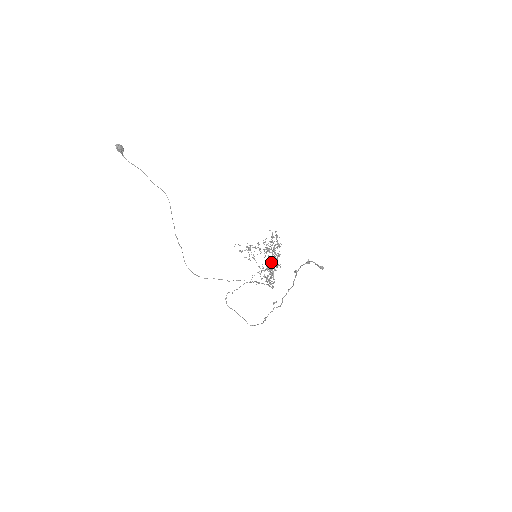
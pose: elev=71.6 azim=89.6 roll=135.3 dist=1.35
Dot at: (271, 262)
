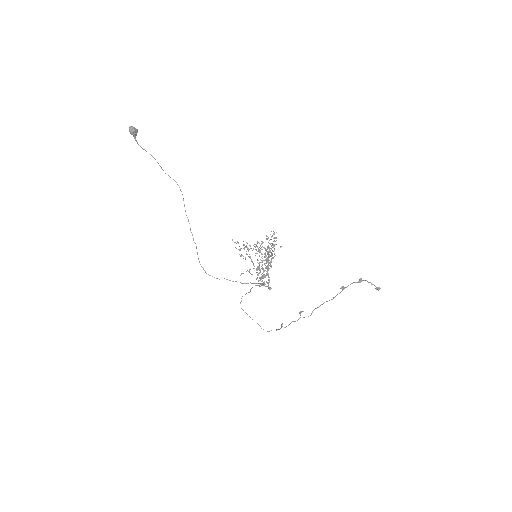
Dot at: (268, 263)
